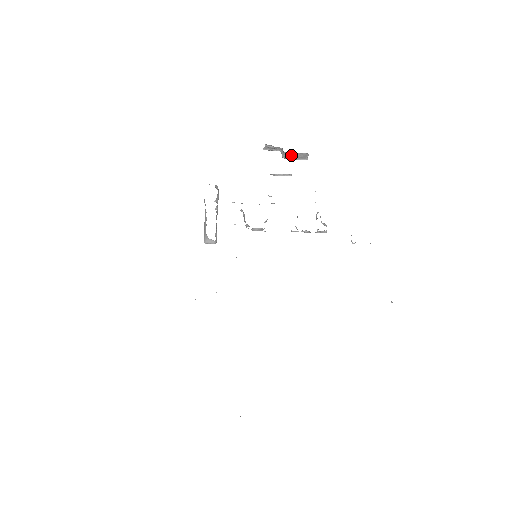
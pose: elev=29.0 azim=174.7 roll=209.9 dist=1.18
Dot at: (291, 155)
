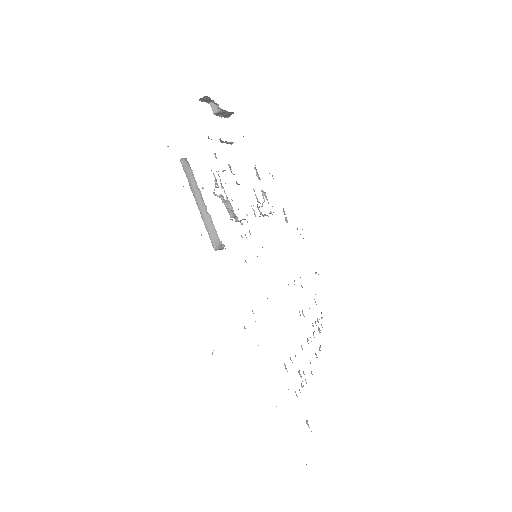
Dot at: (223, 112)
